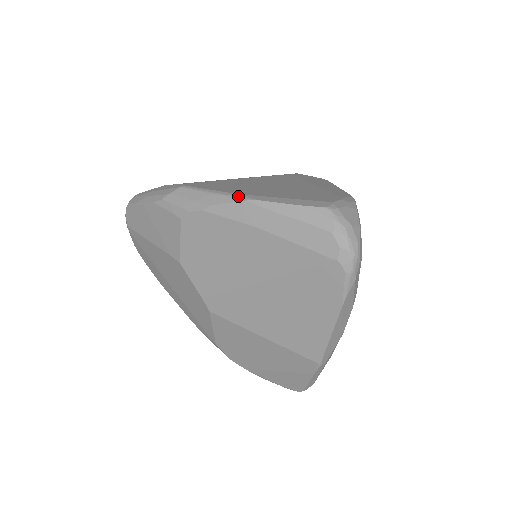
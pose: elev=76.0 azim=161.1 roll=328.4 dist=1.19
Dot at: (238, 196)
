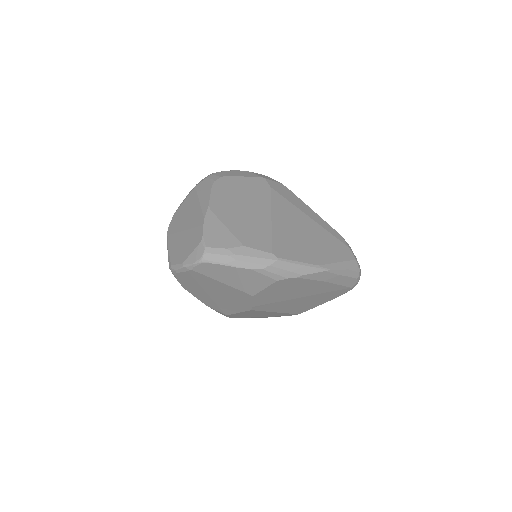
Dot at: (320, 268)
